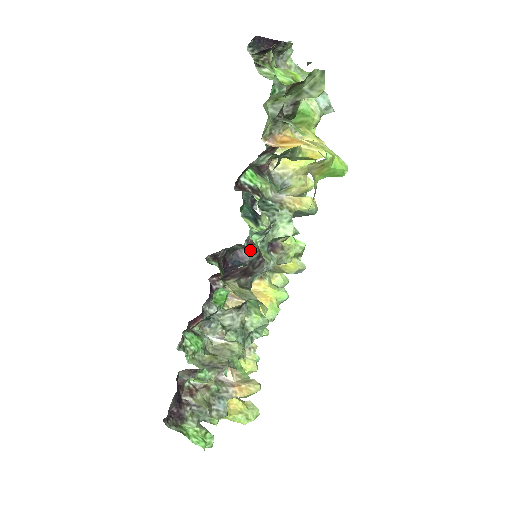
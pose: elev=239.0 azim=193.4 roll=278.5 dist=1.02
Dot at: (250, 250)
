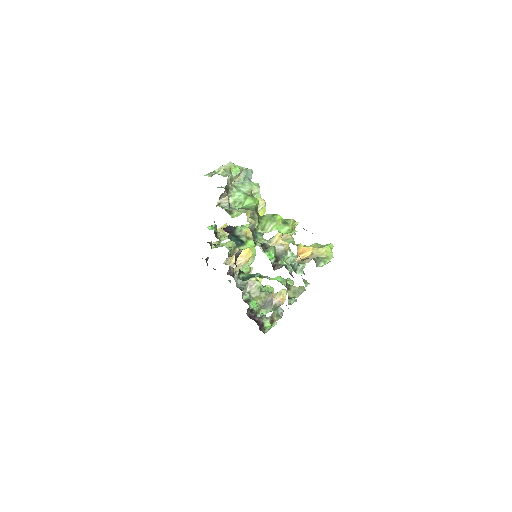
Dot at: (240, 249)
